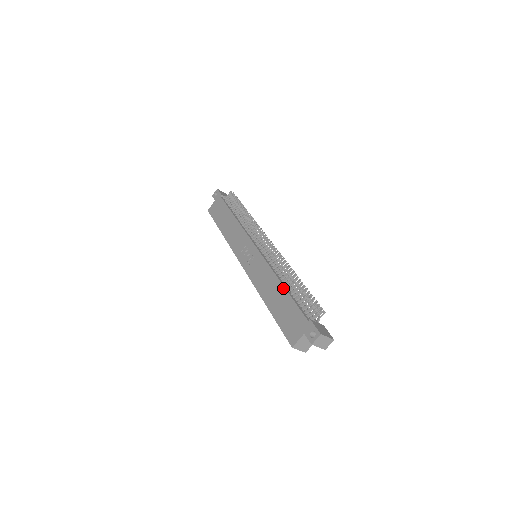
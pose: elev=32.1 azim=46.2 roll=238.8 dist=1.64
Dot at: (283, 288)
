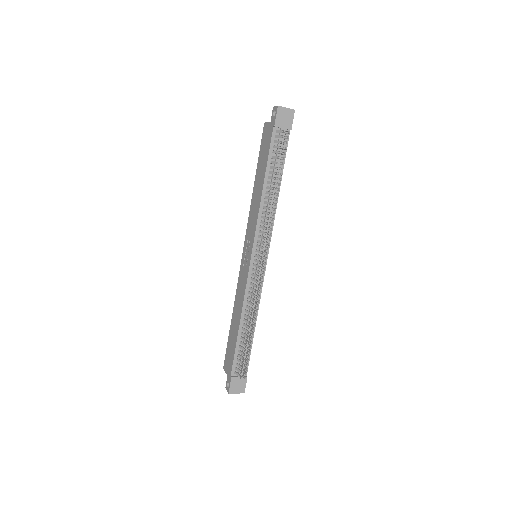
Dot at: (238, 329)
